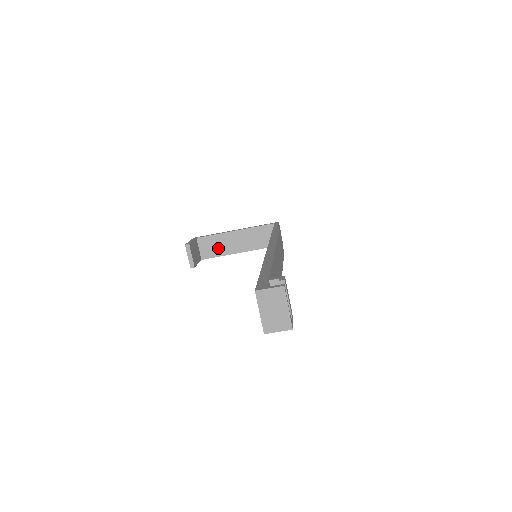
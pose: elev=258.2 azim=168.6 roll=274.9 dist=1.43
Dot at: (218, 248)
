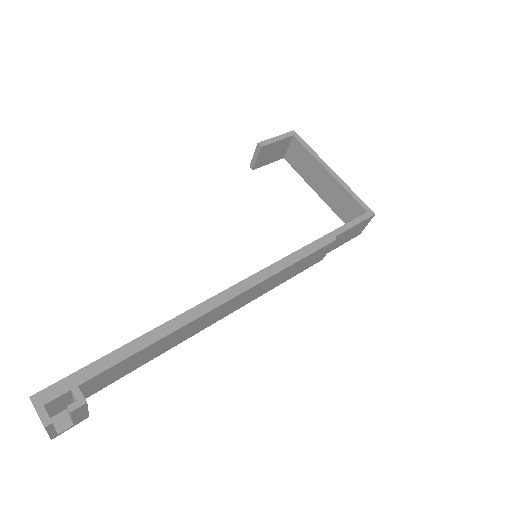
Dot at: (304, 167)
